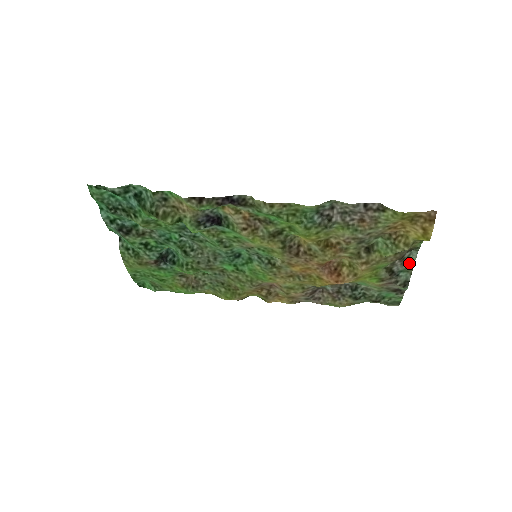
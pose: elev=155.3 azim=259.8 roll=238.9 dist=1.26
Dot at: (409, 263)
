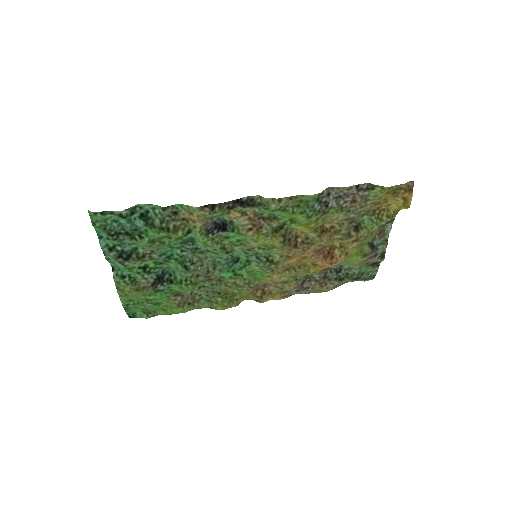
Dot at: (385, 236)
